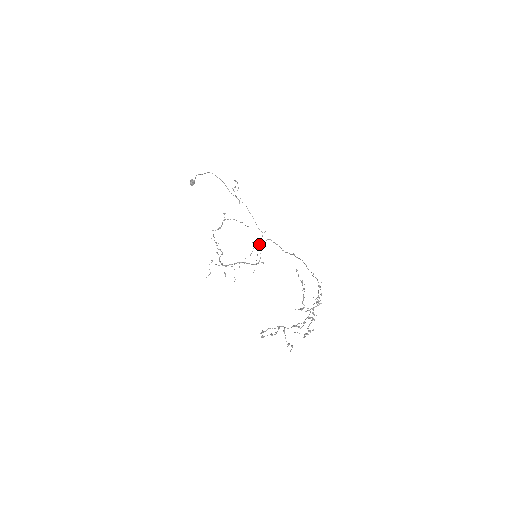
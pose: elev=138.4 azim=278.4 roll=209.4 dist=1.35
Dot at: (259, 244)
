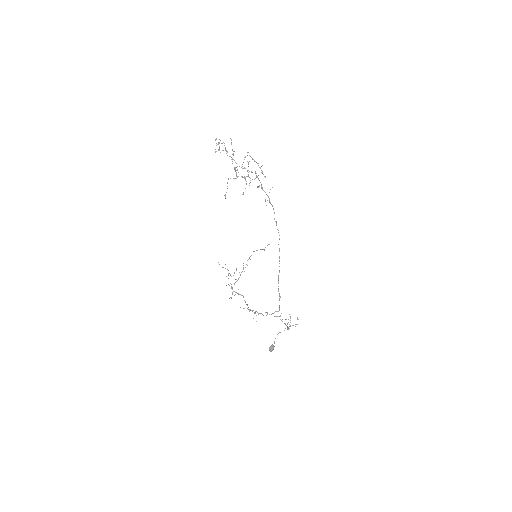
Dot at: (269, 314)
